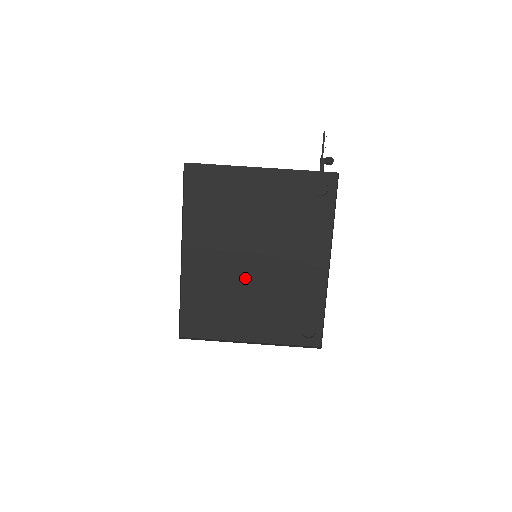
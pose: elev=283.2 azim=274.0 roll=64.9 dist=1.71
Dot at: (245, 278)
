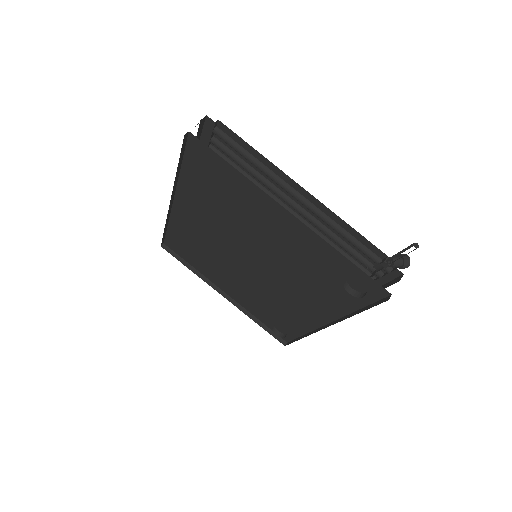
Dot at: (234, 264)
